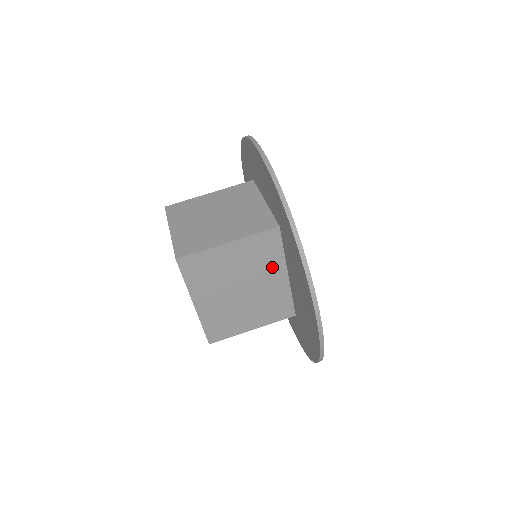
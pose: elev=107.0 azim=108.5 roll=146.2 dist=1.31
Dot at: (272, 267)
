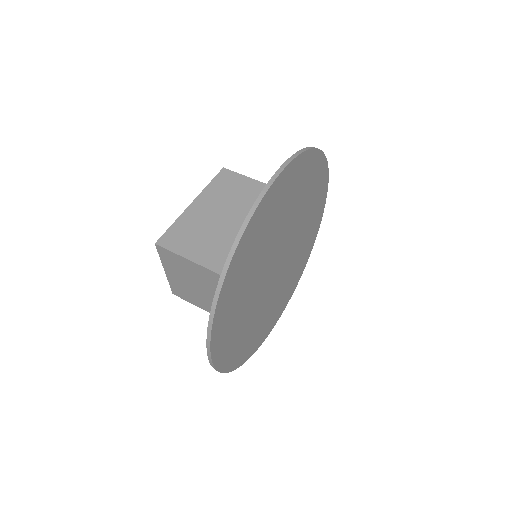
Dot at: occluded
